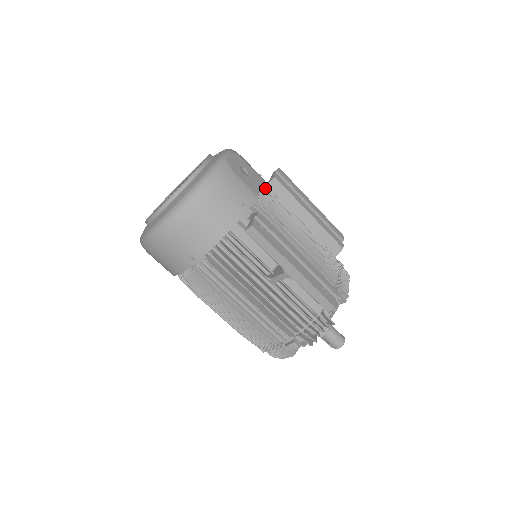
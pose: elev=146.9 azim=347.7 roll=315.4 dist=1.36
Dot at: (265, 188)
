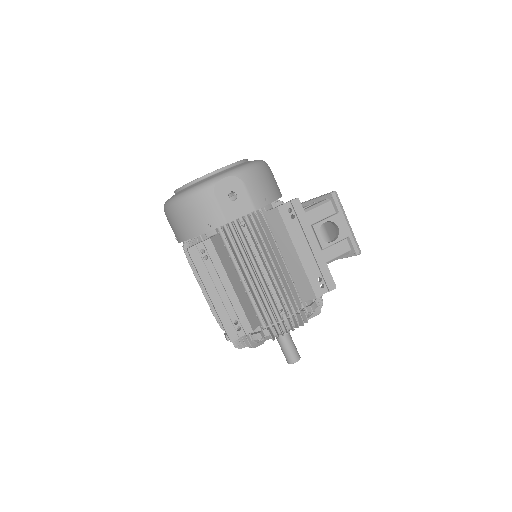
Dot at: (261, 214)
